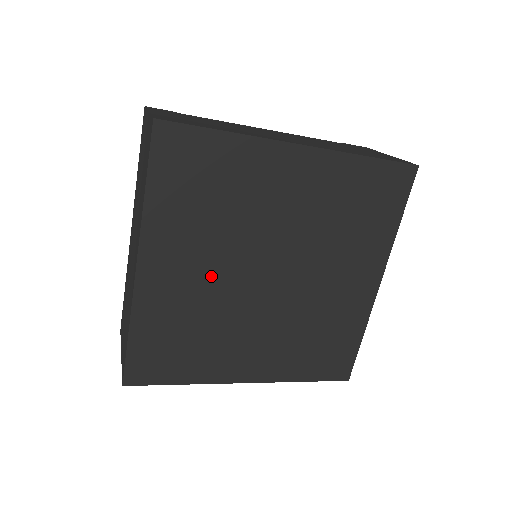
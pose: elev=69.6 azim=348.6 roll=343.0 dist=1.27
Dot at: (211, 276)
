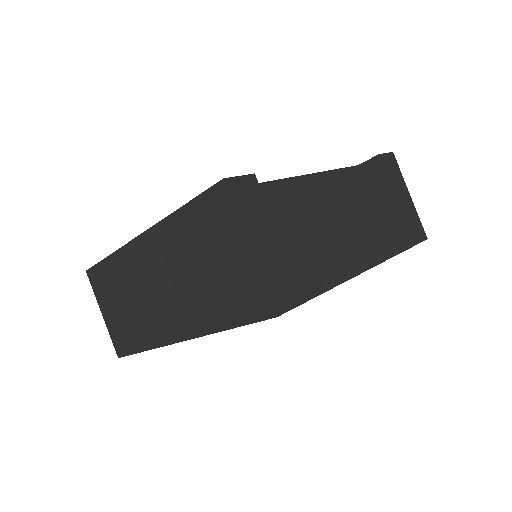
Dot at: occluded
